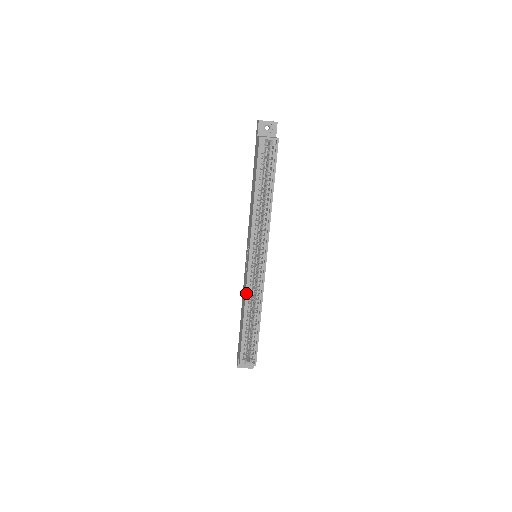
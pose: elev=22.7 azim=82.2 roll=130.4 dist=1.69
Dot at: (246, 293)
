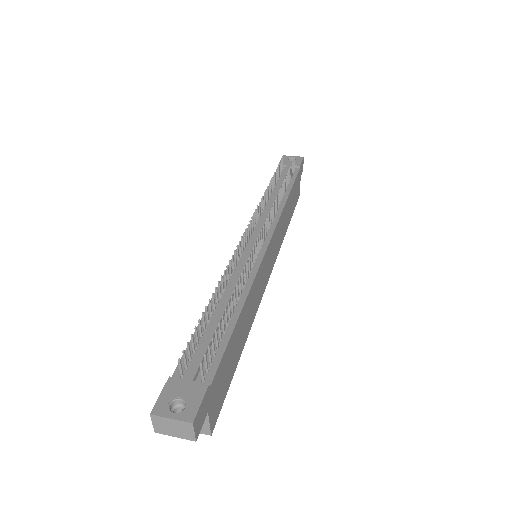
Dot at: occluded
